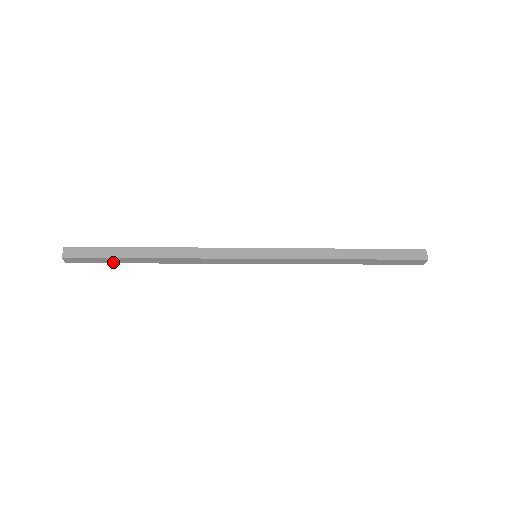
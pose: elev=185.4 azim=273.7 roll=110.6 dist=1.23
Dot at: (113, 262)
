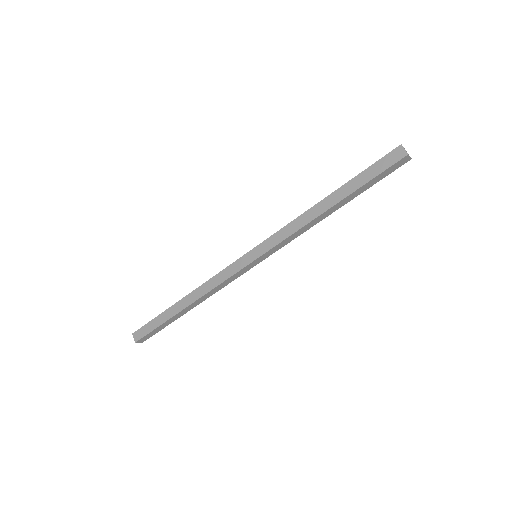
Dot at: (167, 325)
